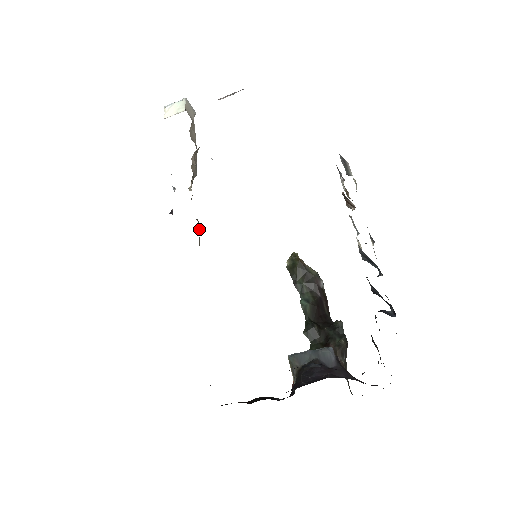
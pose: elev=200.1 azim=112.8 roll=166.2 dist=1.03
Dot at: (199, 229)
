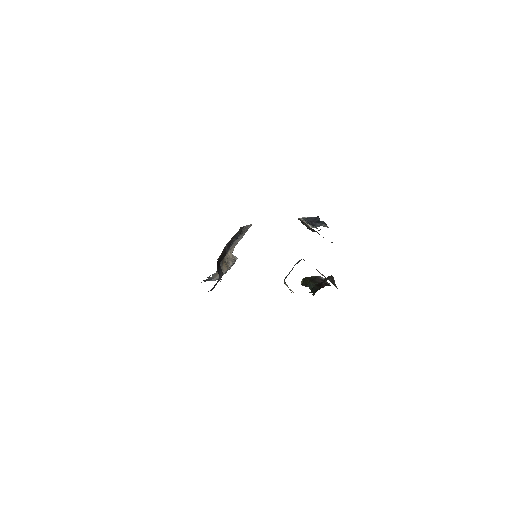
Dot at: (228, 266)
